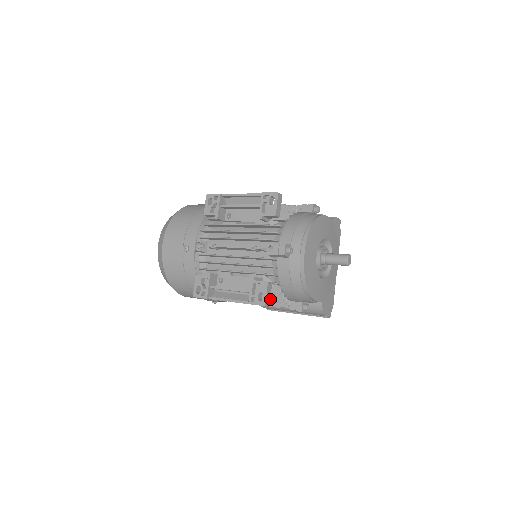
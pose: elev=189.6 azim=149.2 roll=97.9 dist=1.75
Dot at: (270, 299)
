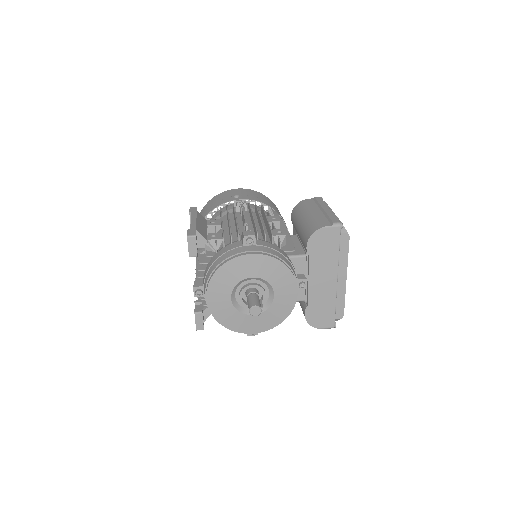
Dot at: occluded
